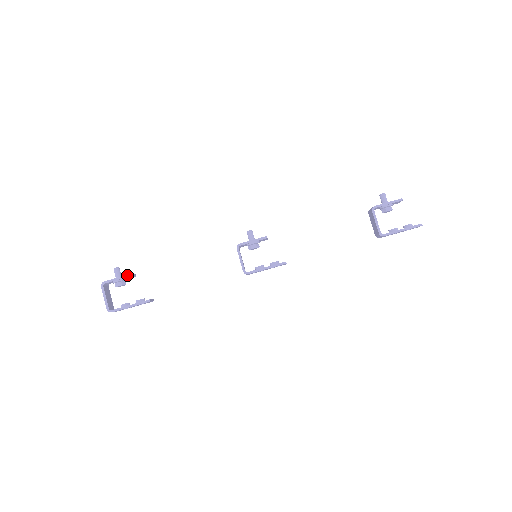
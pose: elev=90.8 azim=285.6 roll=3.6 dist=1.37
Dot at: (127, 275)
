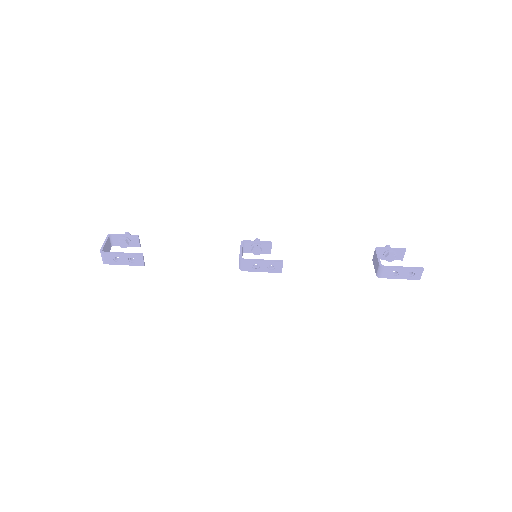
Dot at: (134, 235)
